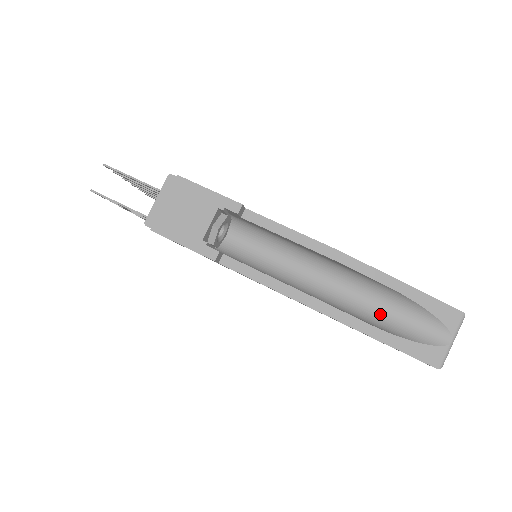
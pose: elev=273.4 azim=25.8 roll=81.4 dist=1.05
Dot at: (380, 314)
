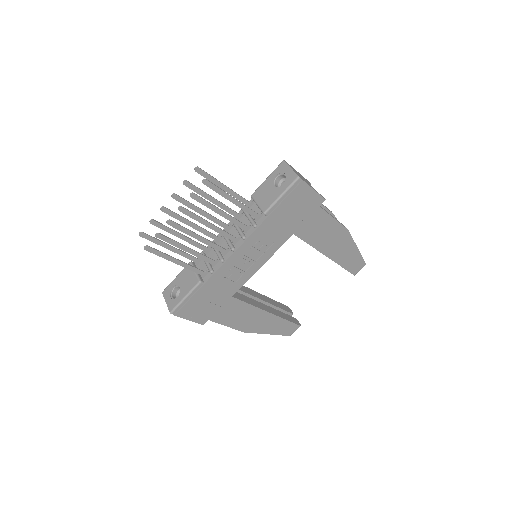
Dot at: occluded
